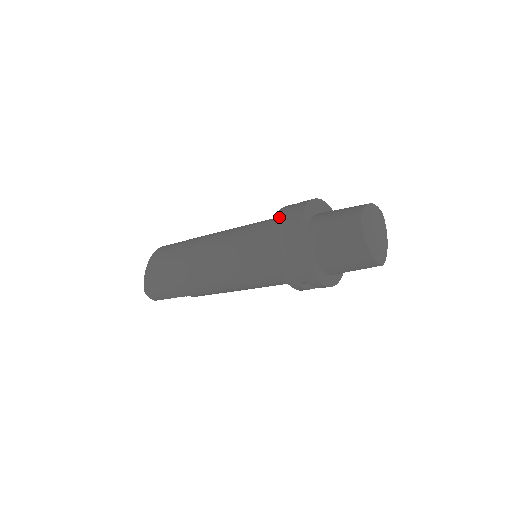
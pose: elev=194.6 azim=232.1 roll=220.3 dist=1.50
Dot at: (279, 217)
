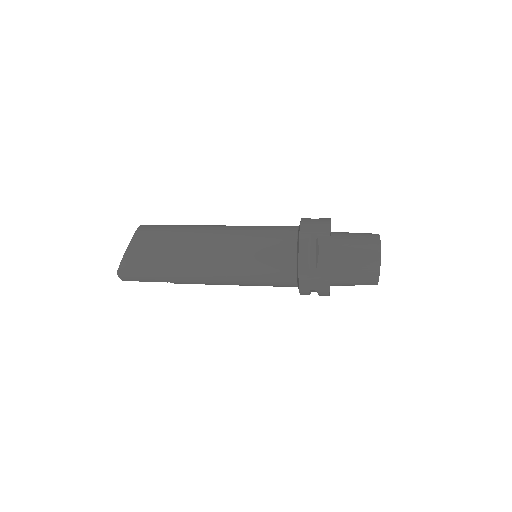
Dot at: (305, 230)
